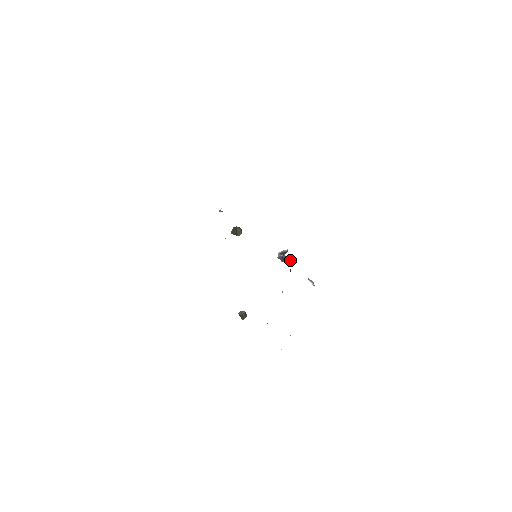
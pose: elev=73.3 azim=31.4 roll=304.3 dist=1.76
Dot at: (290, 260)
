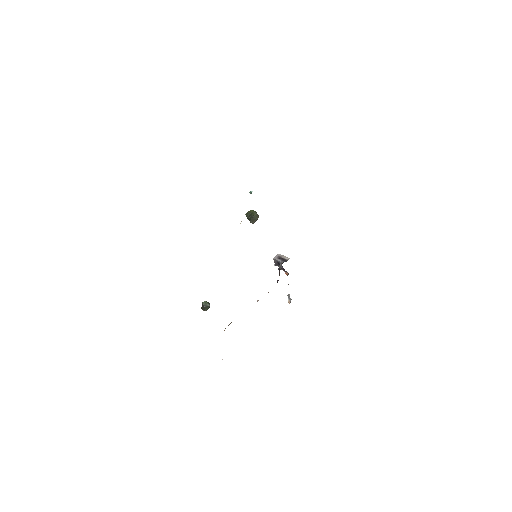
Dot at: (284, 269)
